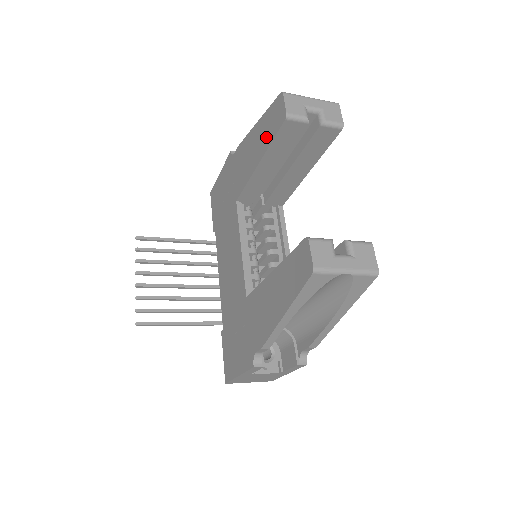
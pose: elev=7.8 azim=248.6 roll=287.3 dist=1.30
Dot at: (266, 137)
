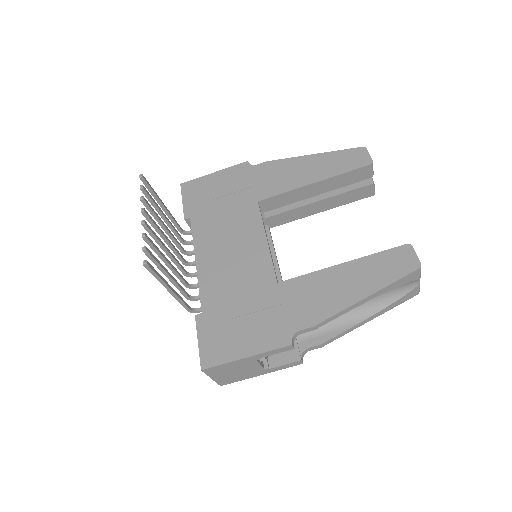
Dot at: (334, 168)
